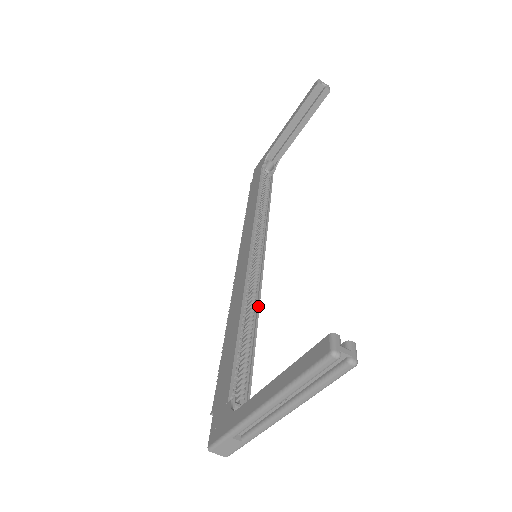
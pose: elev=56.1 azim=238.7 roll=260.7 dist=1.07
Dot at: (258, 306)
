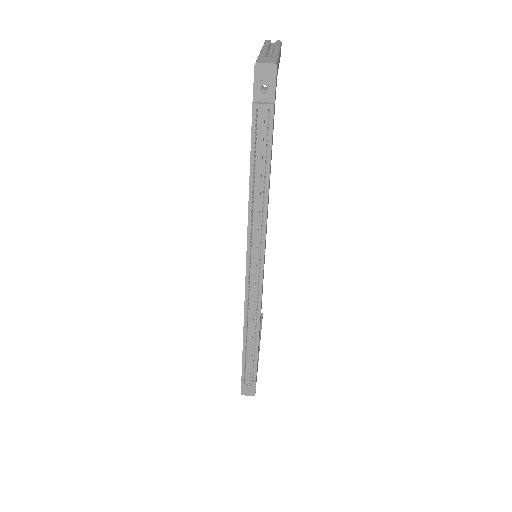
Dot at: occluded
